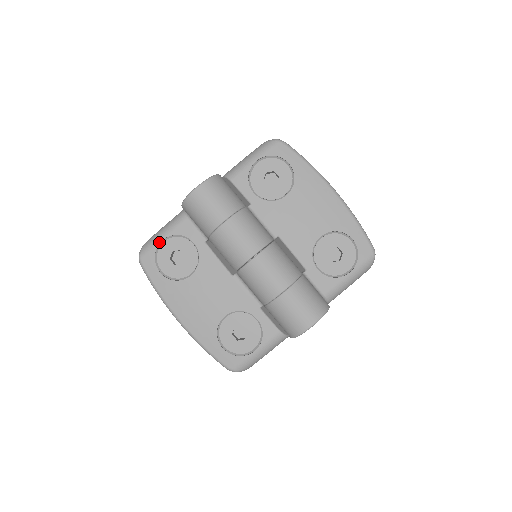
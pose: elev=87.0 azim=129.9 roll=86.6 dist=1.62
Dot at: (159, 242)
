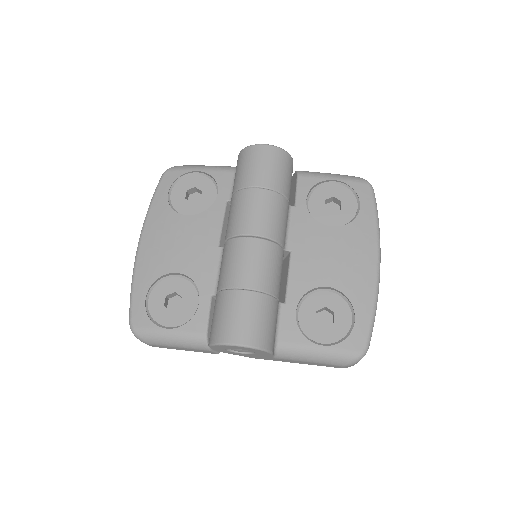
Dot at: (193, 170)
